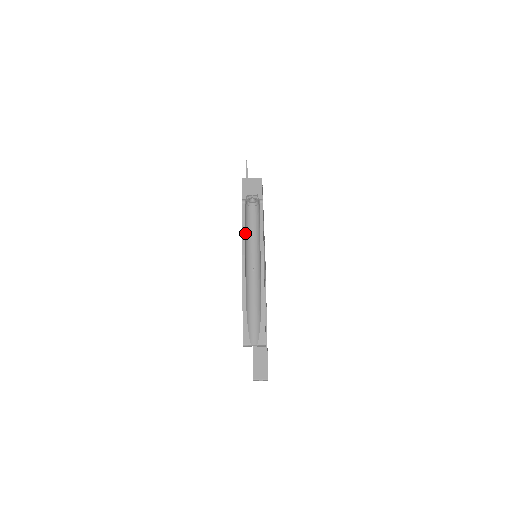
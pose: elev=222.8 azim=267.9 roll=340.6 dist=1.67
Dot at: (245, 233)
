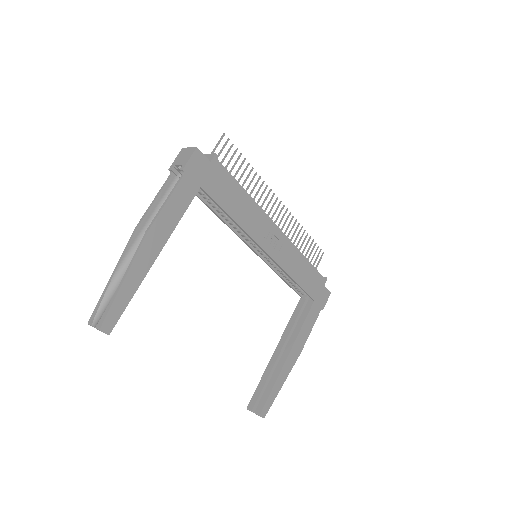
Dot at: (156, 207)
